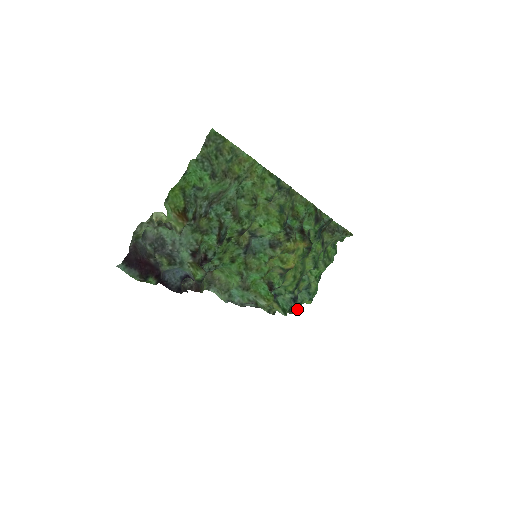
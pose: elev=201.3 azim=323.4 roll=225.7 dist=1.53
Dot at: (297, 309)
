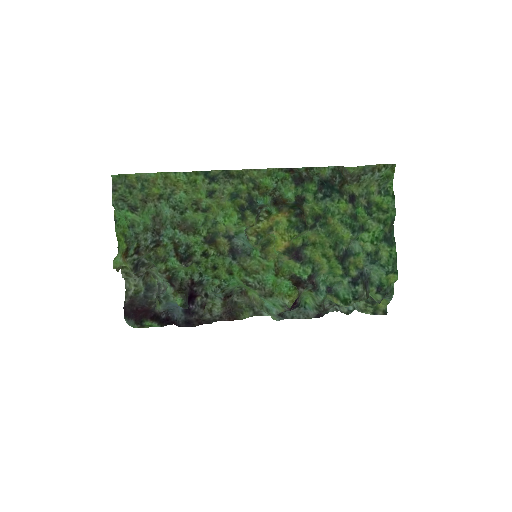
Dot at: (383, 293)
